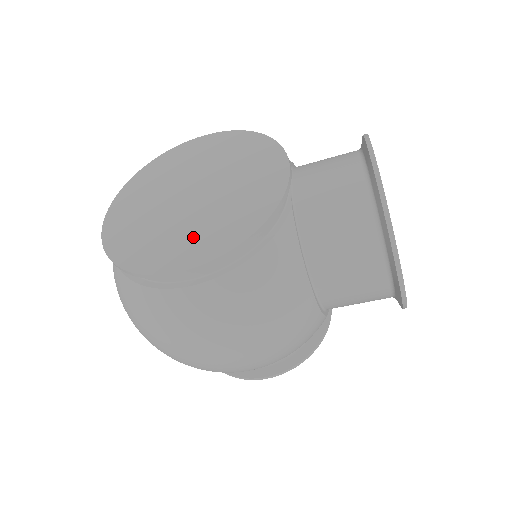
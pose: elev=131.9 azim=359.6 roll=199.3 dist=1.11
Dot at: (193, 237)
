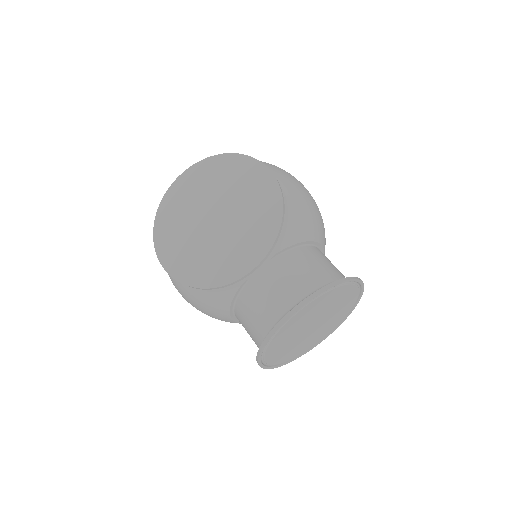
Dot at: (184, 252)
